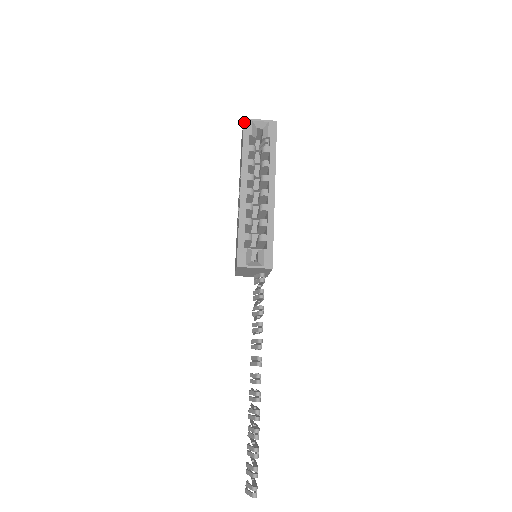
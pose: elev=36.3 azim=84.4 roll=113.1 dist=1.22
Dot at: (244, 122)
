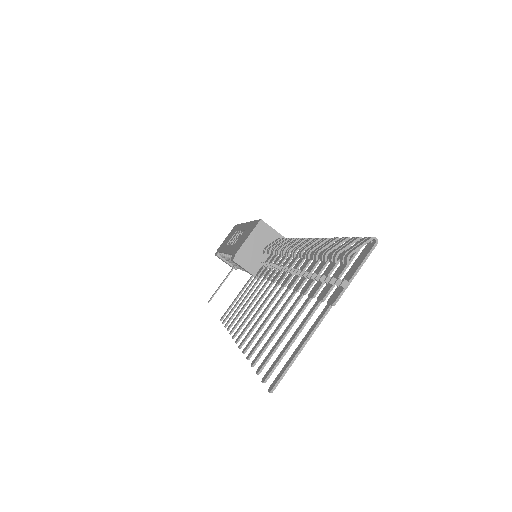
Dot at: occluded
